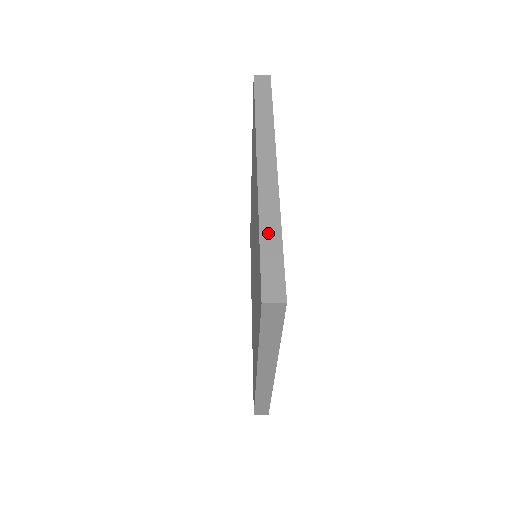
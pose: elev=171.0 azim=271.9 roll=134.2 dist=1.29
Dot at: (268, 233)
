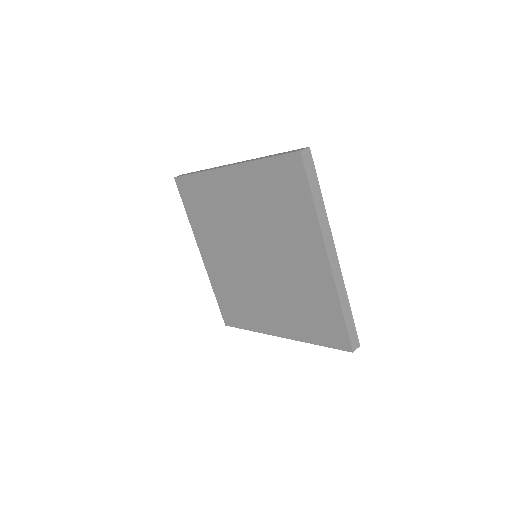
Dot at: (345, 309)
